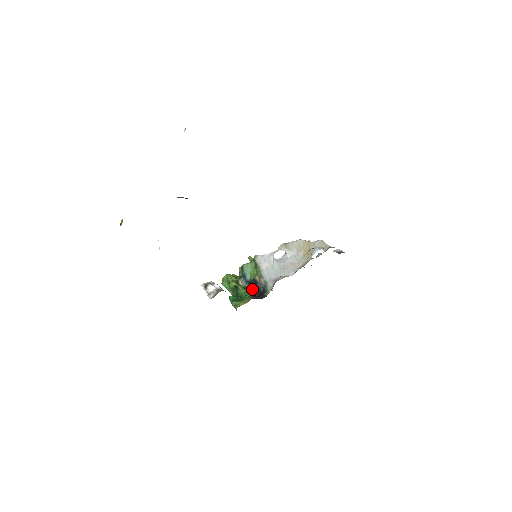
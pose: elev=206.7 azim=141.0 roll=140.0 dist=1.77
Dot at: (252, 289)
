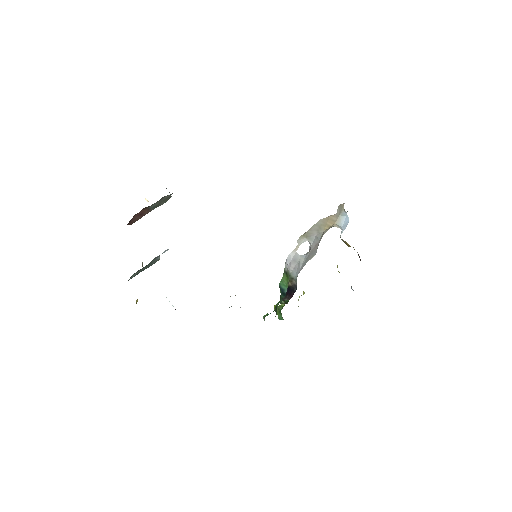
Dot at: (287, 296)
